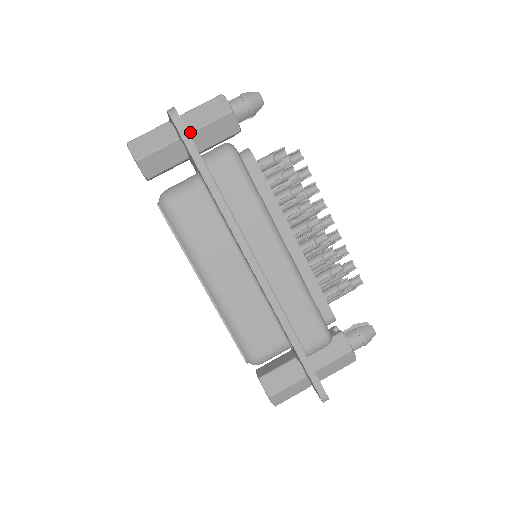
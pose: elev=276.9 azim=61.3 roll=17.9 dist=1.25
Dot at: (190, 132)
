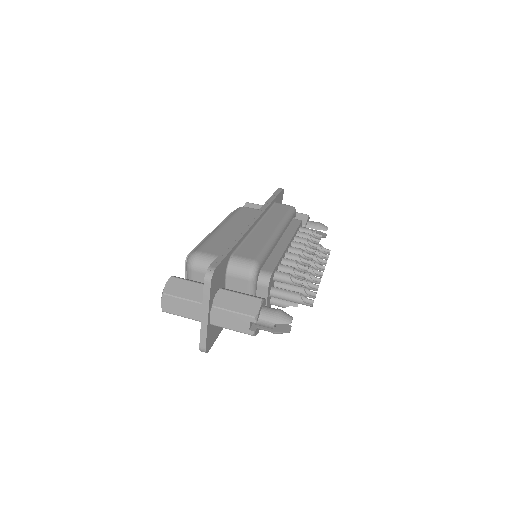
Dot at: occluded
